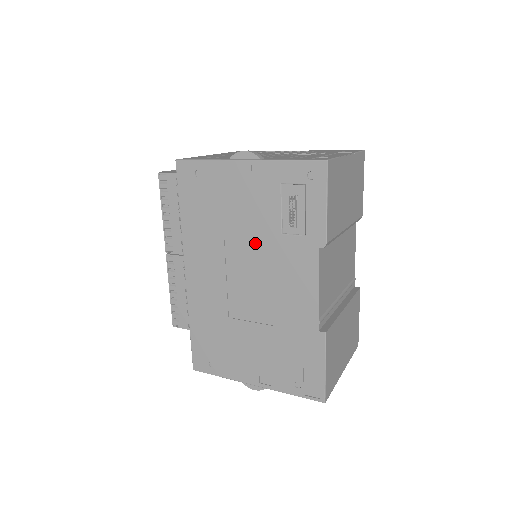
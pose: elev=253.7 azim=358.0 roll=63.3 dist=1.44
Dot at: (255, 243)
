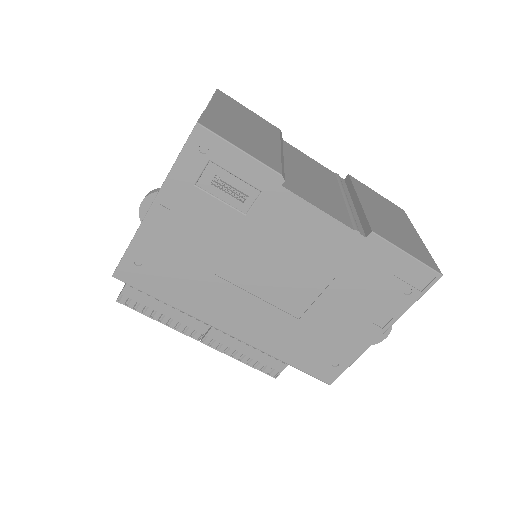
Dot at: (240, 248)
